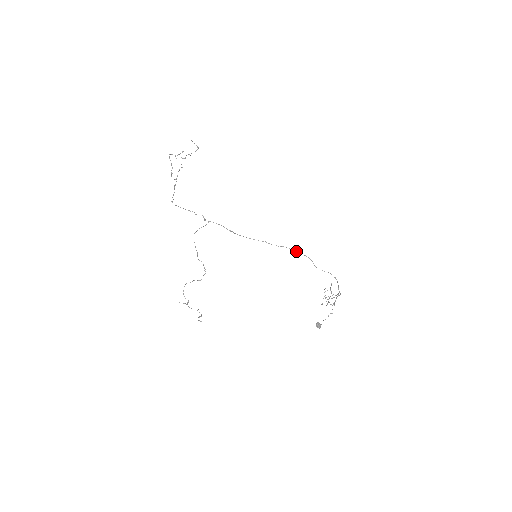
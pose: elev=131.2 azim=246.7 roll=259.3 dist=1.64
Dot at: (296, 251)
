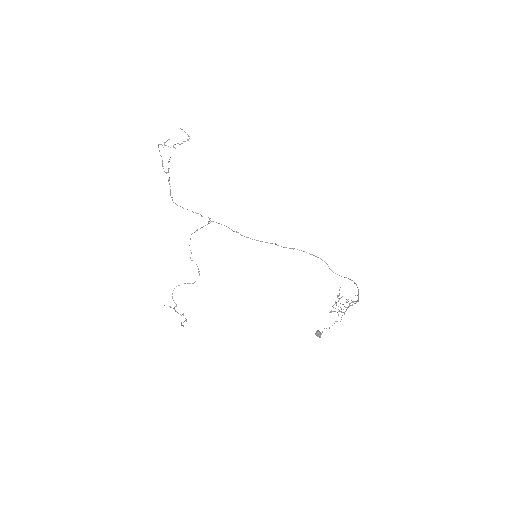
Dot at: (309, 253)
